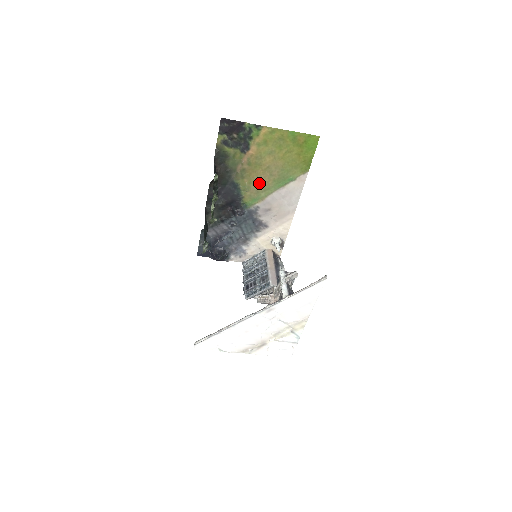
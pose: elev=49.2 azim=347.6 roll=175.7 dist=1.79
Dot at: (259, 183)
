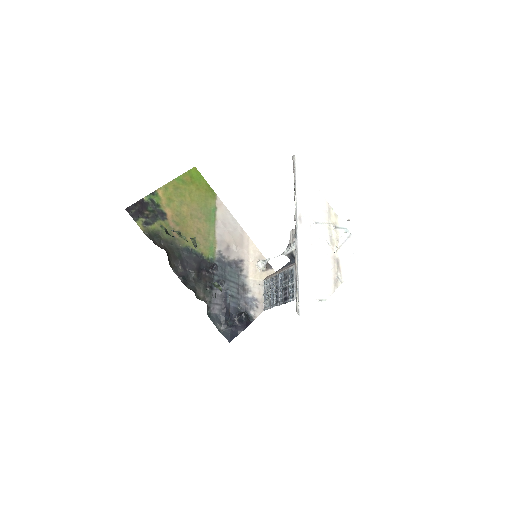
Dot at: (199, 232)
